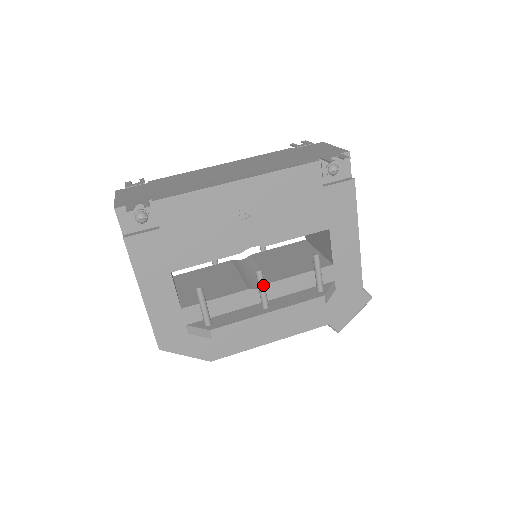
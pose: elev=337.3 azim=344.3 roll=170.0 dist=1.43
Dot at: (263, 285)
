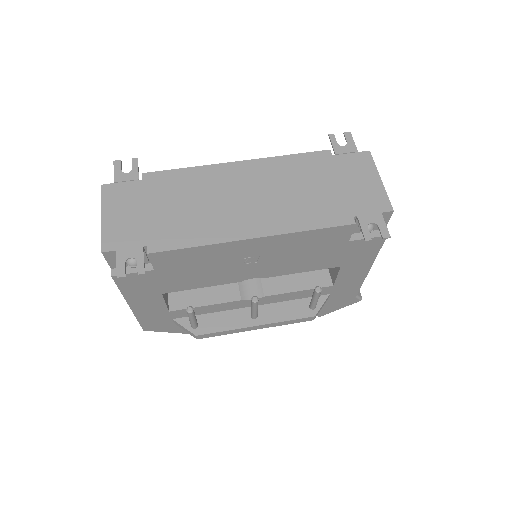
Dot at: (256, 308)
